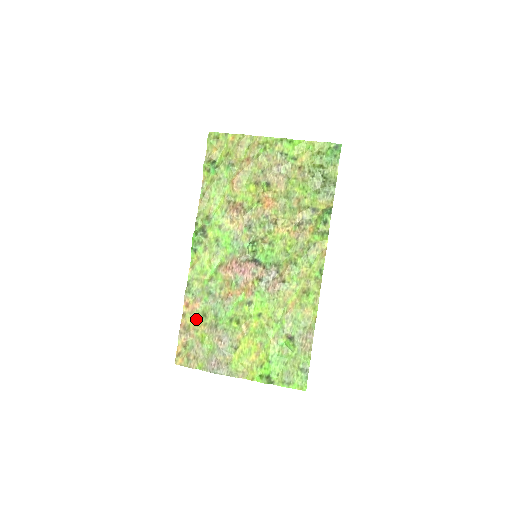
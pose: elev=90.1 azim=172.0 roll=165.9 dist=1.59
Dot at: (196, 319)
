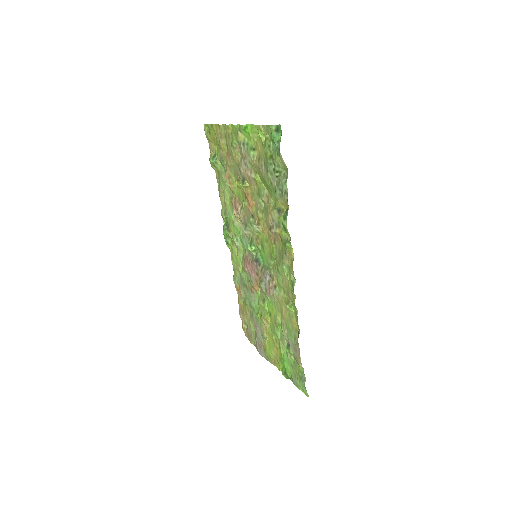
Dot at: (244, 303)
